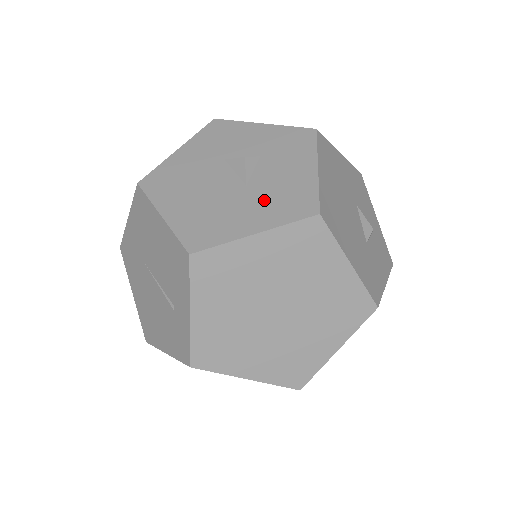
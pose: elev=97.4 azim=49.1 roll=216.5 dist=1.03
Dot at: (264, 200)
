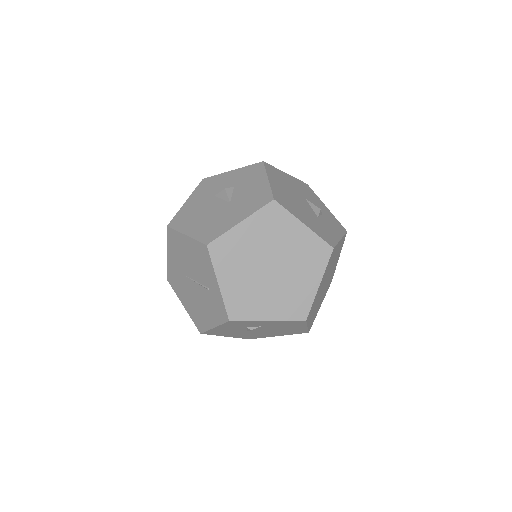
Dot at: (242, 205)
